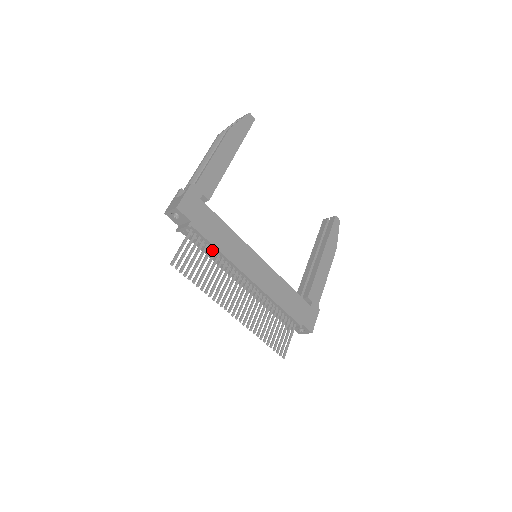
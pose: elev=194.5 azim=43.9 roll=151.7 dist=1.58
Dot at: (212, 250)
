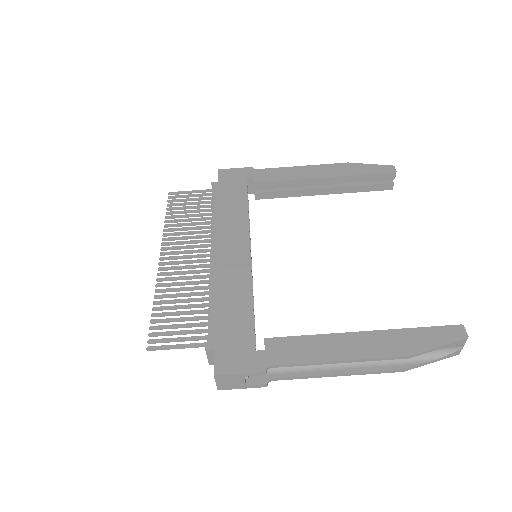
Dot at: occluded
